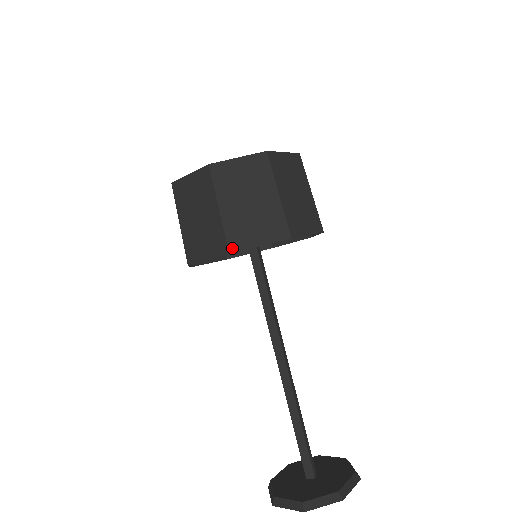
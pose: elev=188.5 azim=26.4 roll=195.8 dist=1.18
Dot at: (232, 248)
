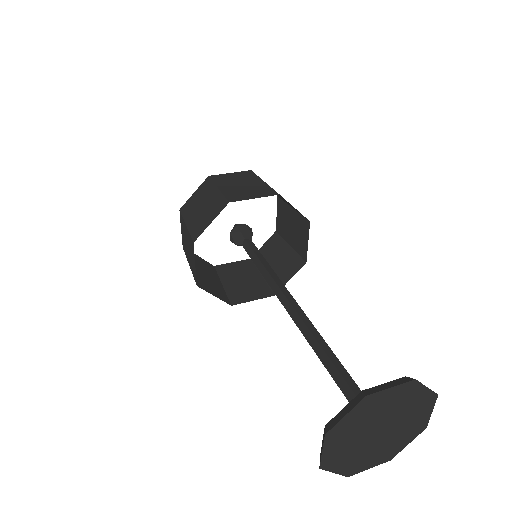
Dot at: (195, 238)
